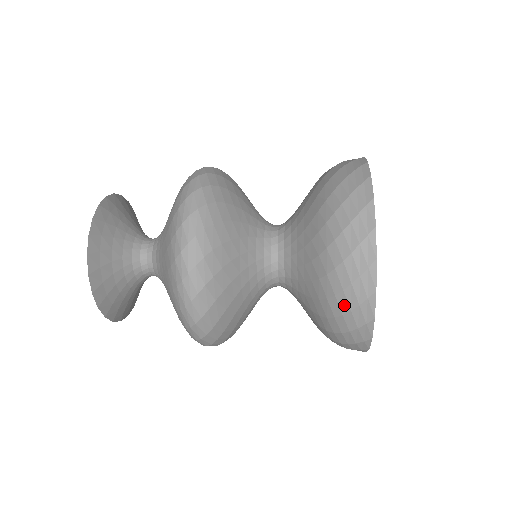
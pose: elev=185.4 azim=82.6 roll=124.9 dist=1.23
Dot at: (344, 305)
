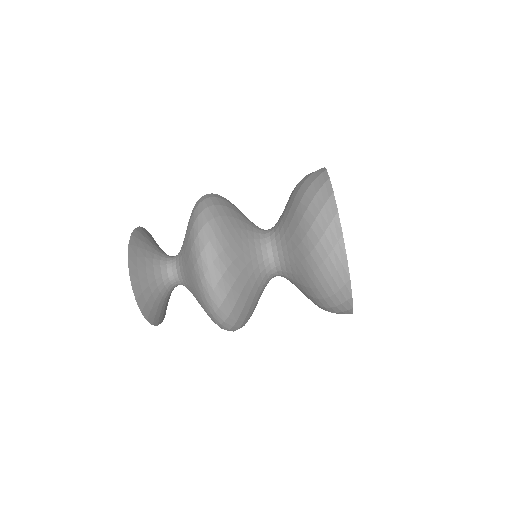
Dot at: (323, 252)
